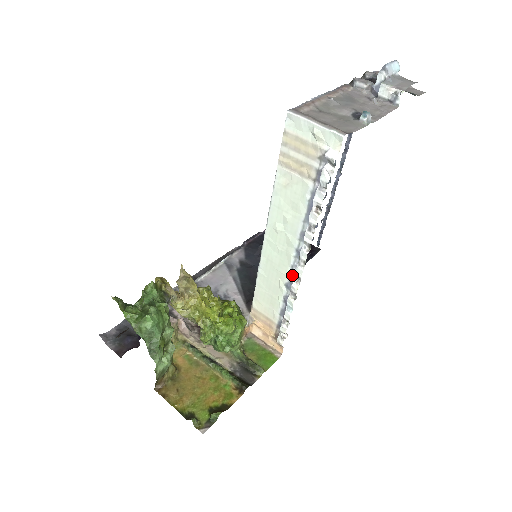
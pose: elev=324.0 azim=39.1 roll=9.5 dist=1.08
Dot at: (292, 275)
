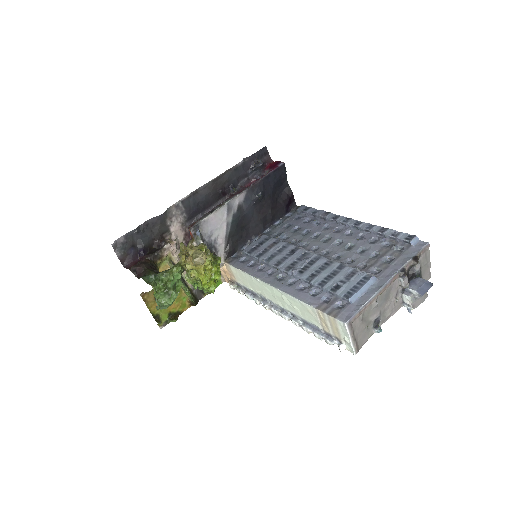
Dot at: (269, 301)
